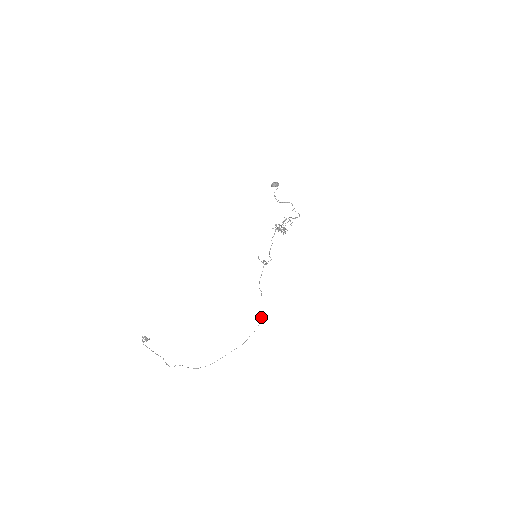
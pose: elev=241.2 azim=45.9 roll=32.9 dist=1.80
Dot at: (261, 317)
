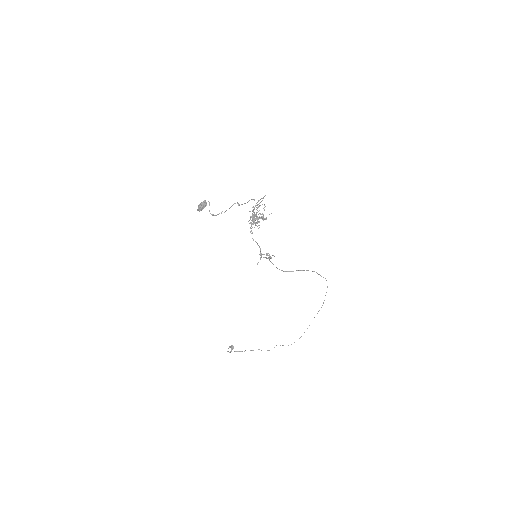
Dot at: occluded
